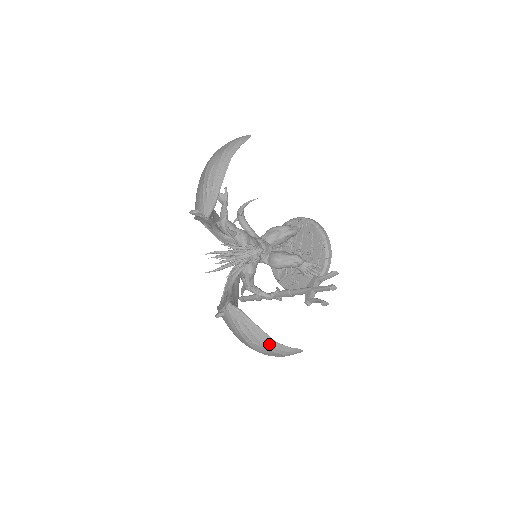
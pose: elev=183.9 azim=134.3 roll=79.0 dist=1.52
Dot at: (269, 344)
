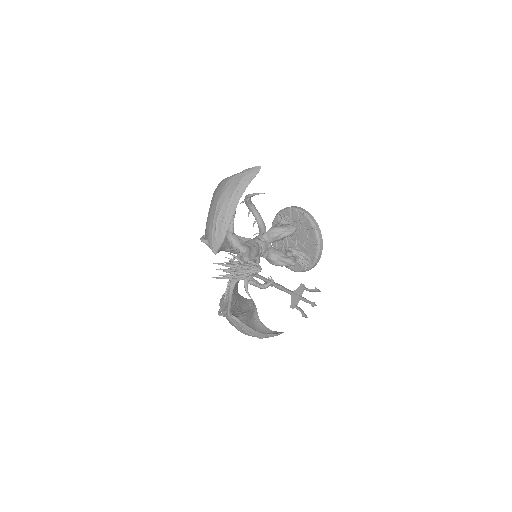
Dot at: (258, 336)
